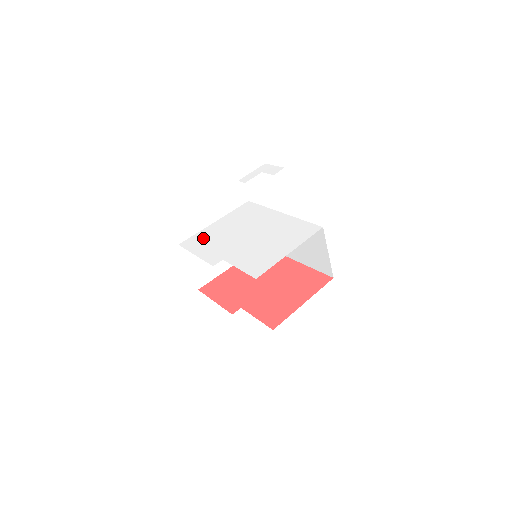
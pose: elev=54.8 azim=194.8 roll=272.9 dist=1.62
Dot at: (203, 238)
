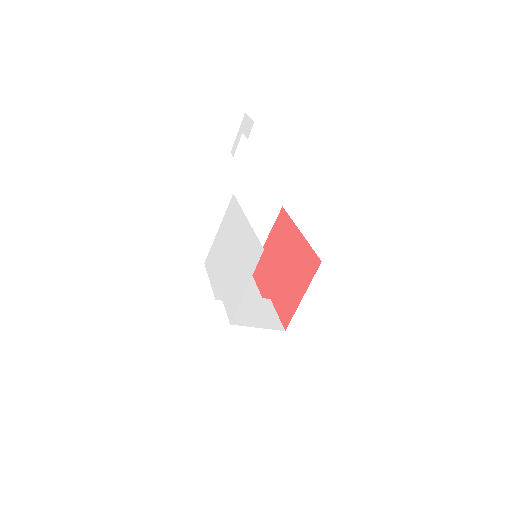
Dot at: (213, 256)
